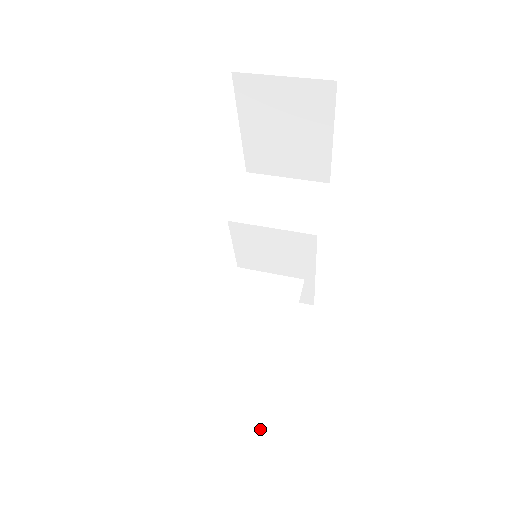
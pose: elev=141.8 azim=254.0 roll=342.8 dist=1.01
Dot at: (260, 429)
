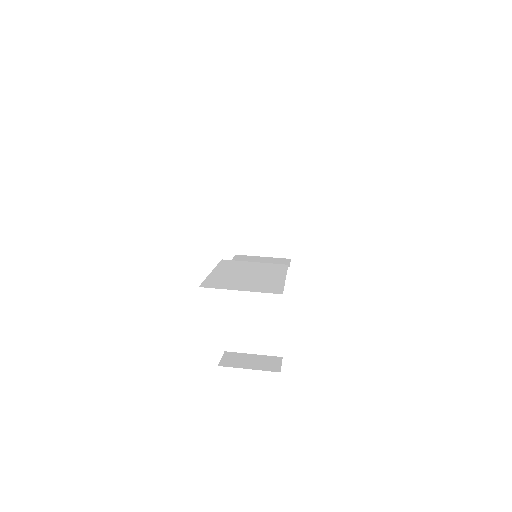
Dot at: (278, 292)
